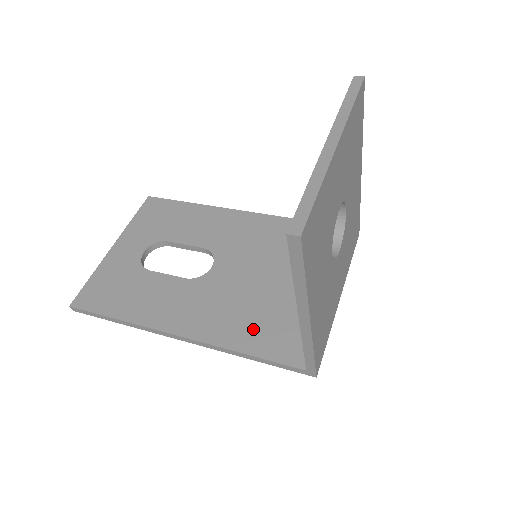
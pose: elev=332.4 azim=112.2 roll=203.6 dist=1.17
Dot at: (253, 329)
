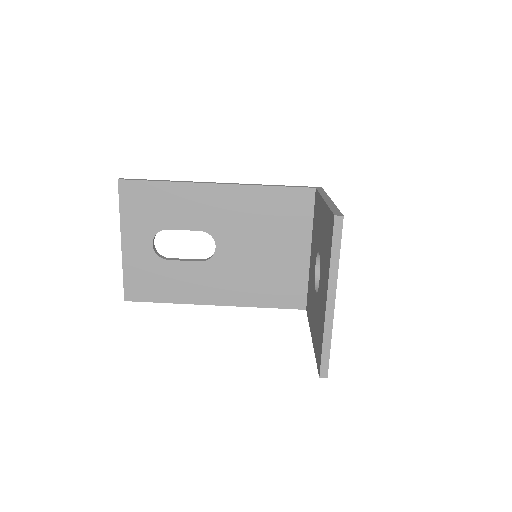
Dot at: (265, 291)
